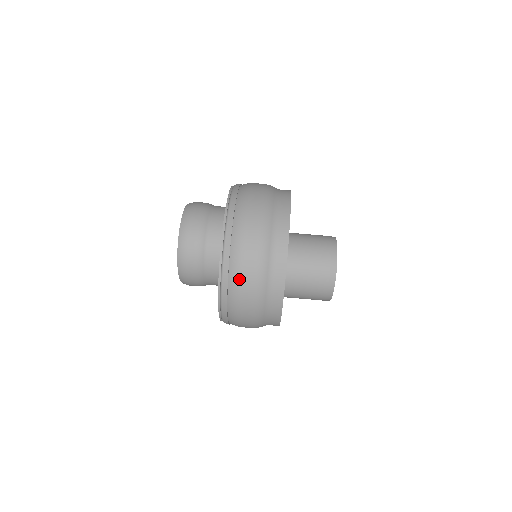
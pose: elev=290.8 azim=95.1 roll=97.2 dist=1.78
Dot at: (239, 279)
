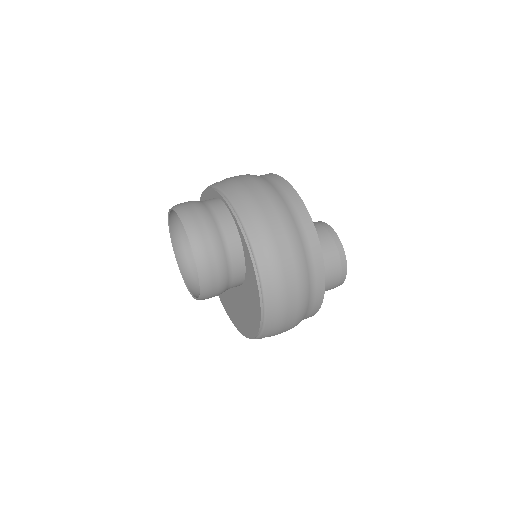
Dot at: (269, 233)
